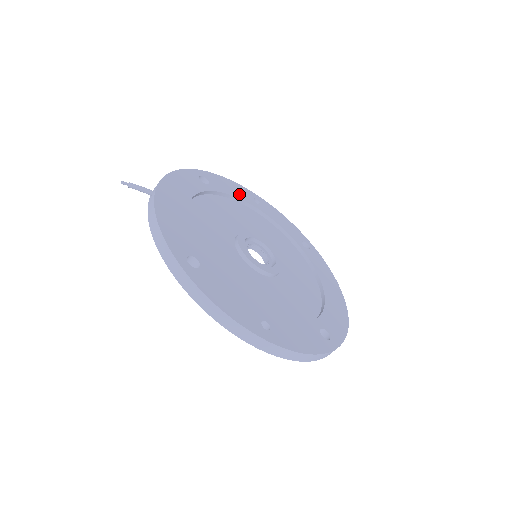
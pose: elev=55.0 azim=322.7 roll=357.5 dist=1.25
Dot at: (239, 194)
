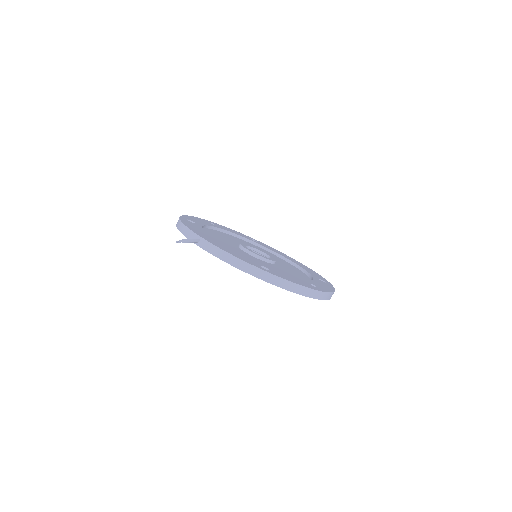
Dot at: (205, 223)
